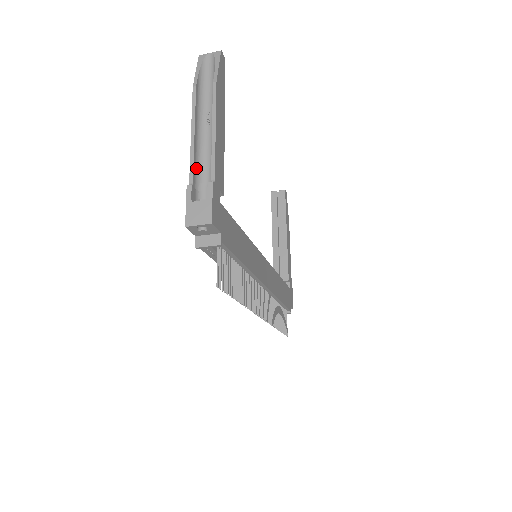
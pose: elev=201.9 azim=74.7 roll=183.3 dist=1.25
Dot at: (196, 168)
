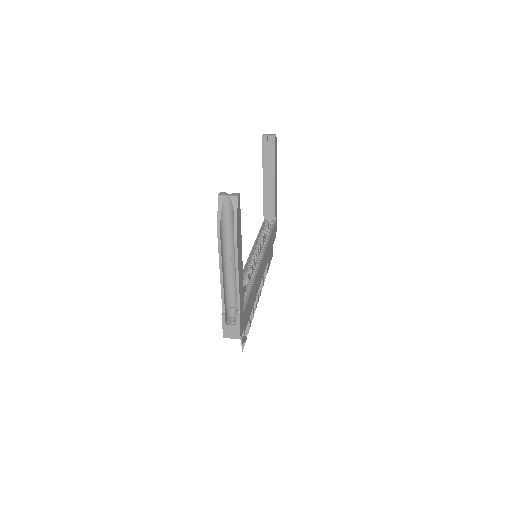
Dot at: (225, 295)
